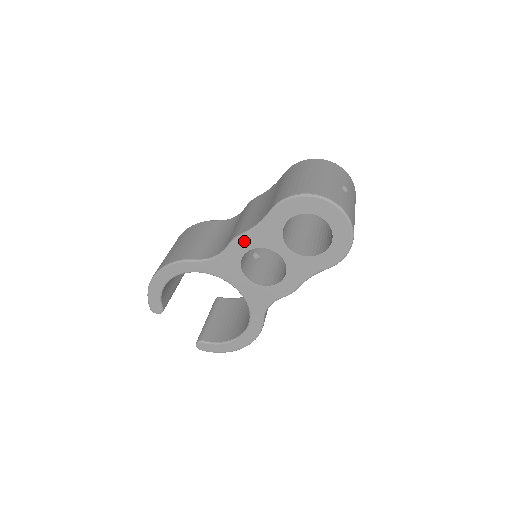
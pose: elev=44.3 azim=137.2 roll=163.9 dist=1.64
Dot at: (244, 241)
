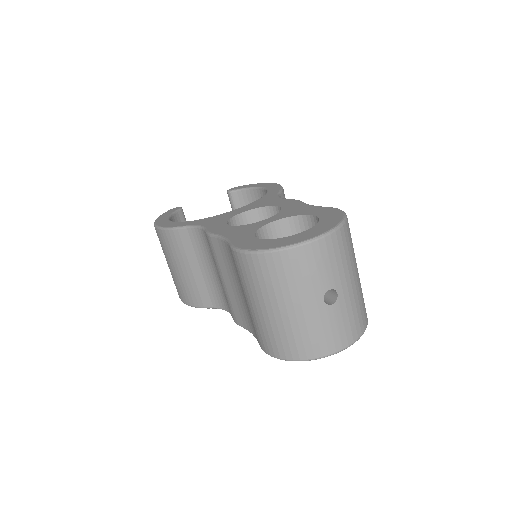
Dot at: occluded
